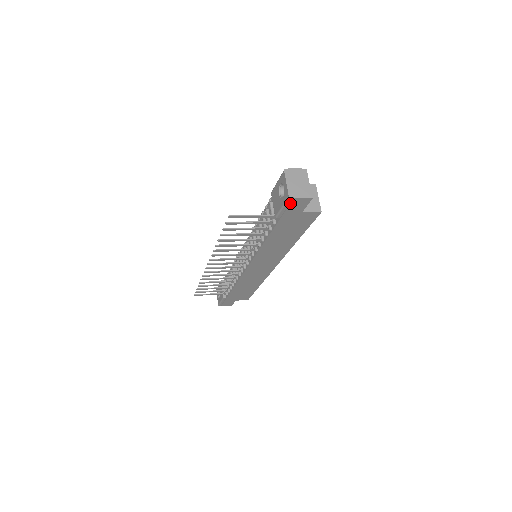
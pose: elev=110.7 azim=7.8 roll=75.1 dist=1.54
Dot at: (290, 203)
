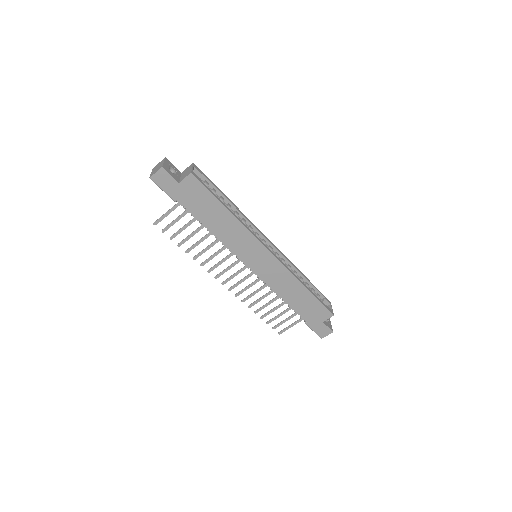
Dot at: (157, 182)
